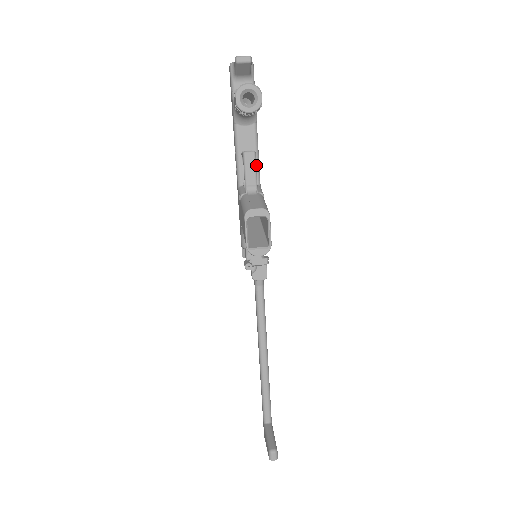
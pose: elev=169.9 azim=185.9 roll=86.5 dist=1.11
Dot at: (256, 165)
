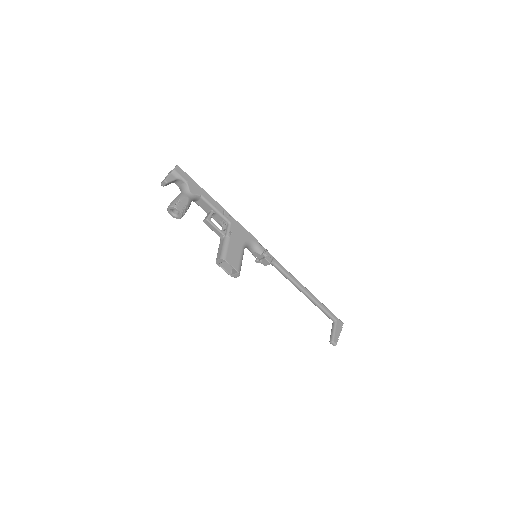
Dot at: (219, 215)
